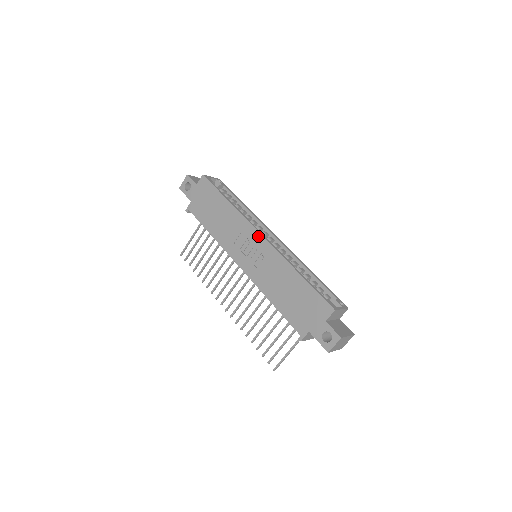
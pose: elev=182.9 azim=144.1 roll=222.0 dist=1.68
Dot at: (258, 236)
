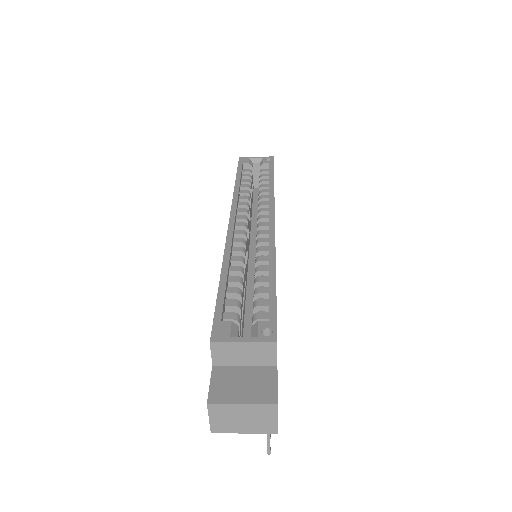
Dot at: occluded
